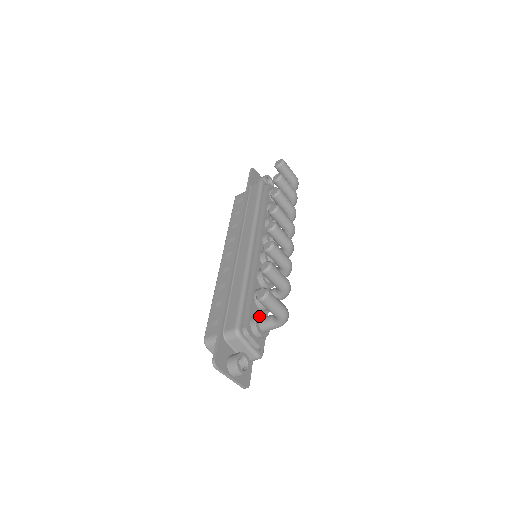
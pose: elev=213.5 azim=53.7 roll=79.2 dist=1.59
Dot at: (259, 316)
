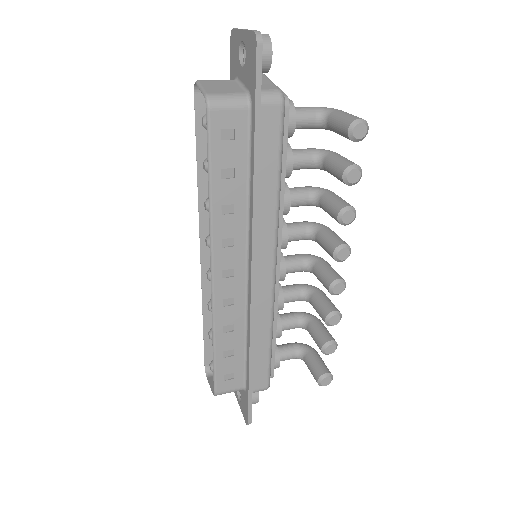
Dot at: (278, 354)
